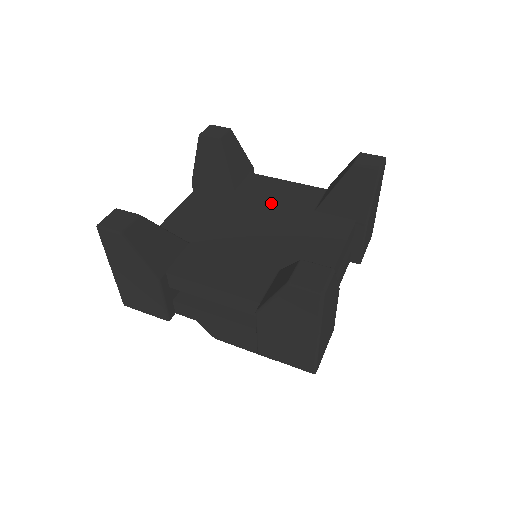
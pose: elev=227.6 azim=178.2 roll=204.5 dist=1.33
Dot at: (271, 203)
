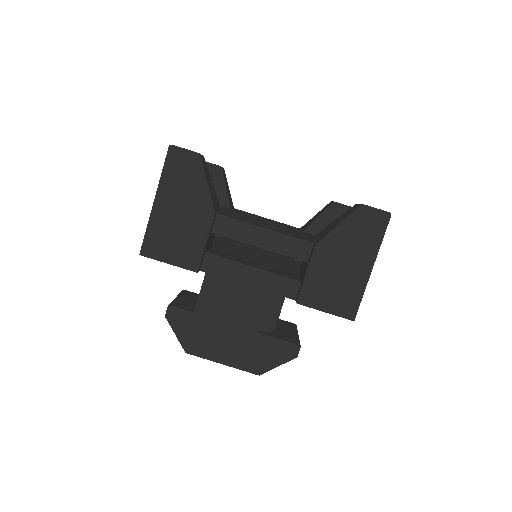
Dot at: (266, 220)
